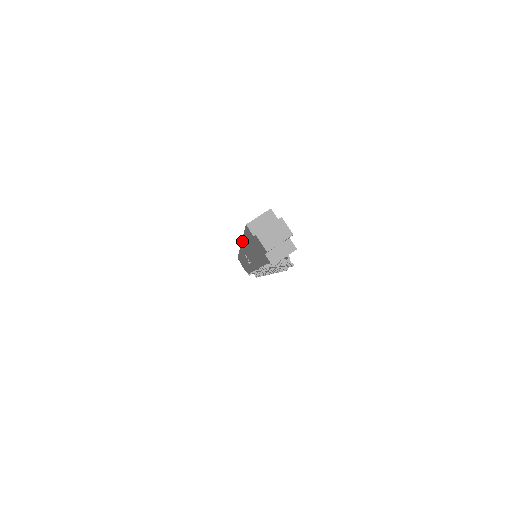
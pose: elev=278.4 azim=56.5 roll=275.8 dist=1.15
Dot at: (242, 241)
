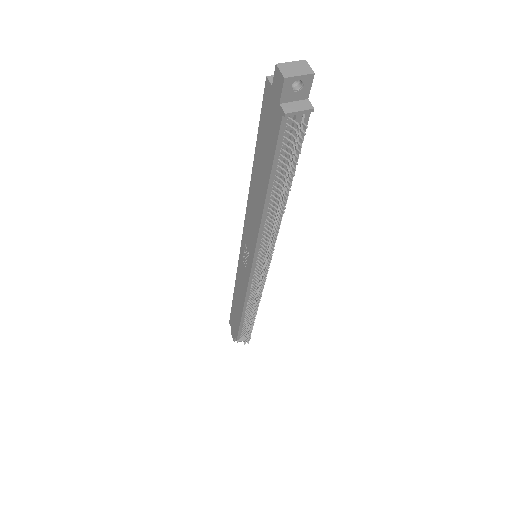
Dot at: (249, 189)
